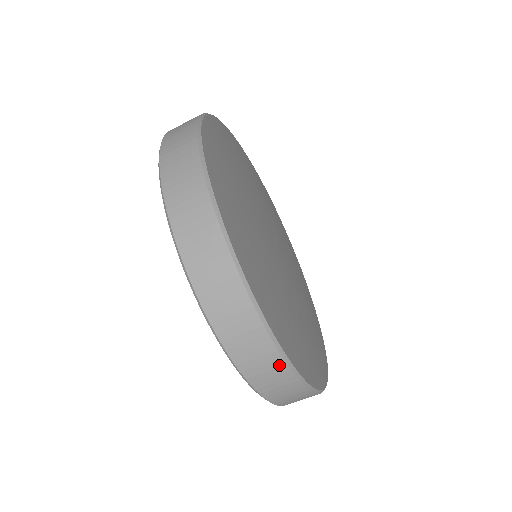
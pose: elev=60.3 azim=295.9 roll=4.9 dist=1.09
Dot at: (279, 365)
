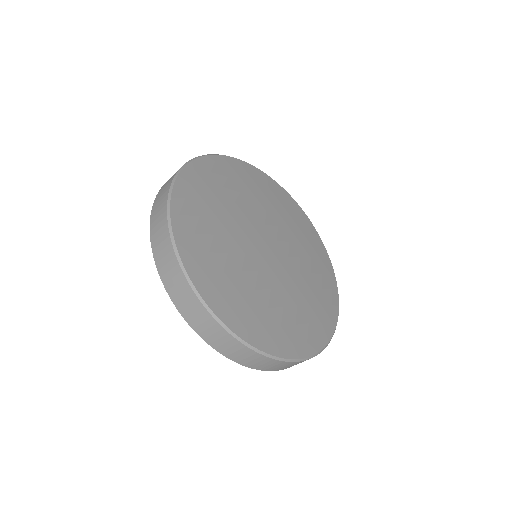
Dot at: occluded
